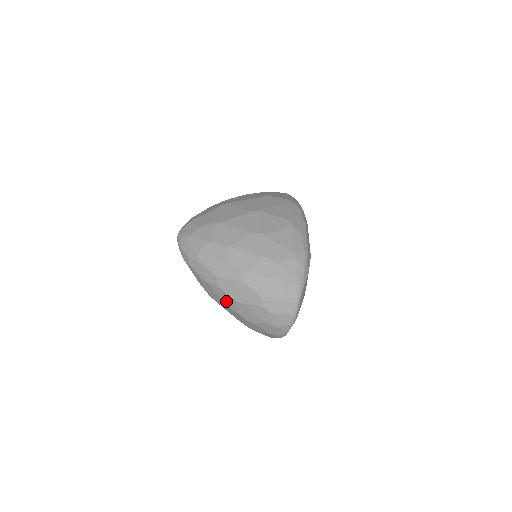
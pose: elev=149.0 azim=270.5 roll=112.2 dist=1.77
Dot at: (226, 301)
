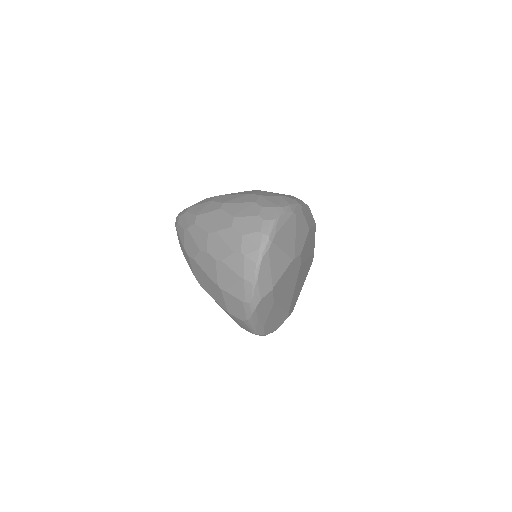
Dot at: (200, 242)
